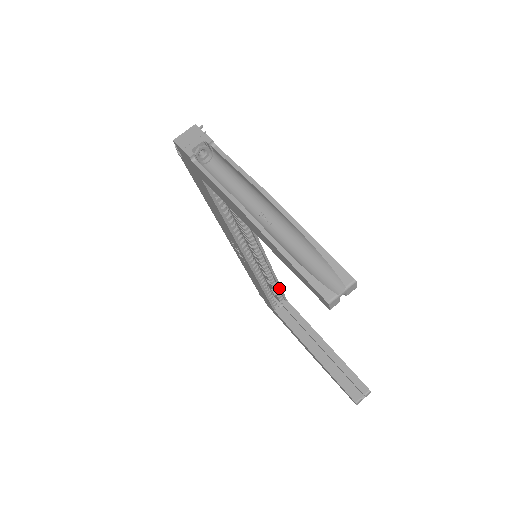
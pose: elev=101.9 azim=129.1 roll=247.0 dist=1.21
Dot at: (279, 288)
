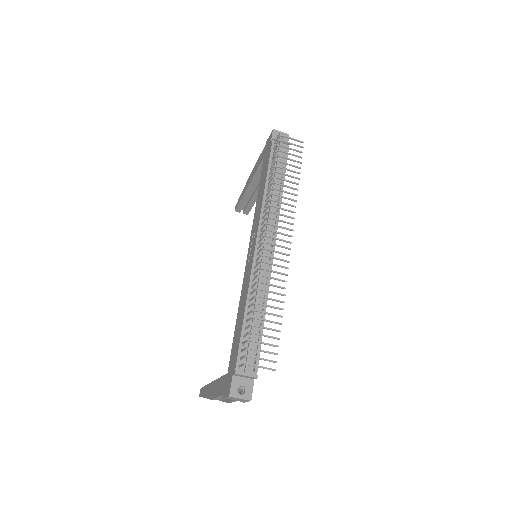
Dot at: occluded
